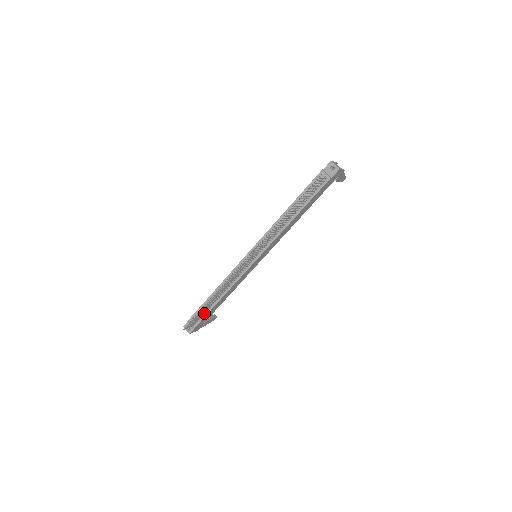
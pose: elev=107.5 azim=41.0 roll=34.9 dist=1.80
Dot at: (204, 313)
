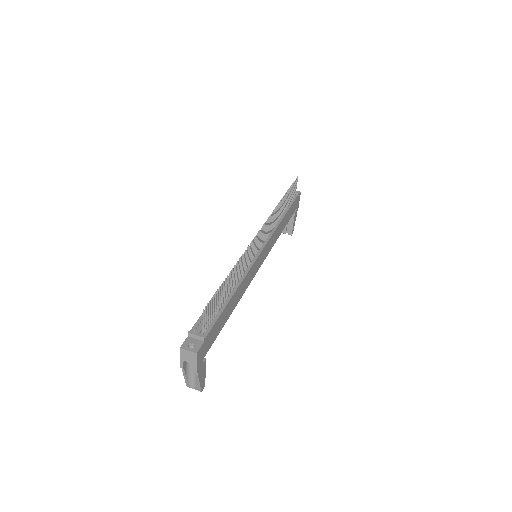
Dot at: (215, 314)
